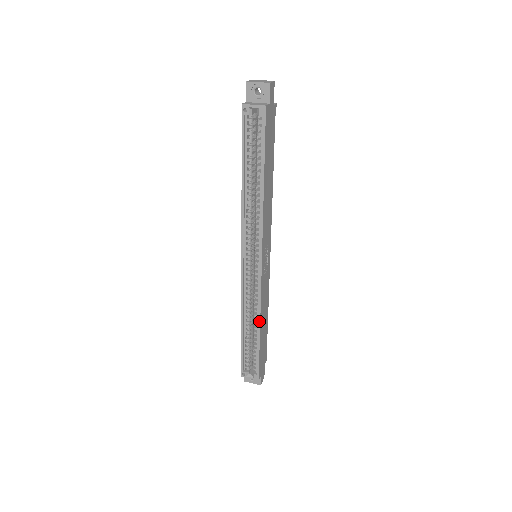
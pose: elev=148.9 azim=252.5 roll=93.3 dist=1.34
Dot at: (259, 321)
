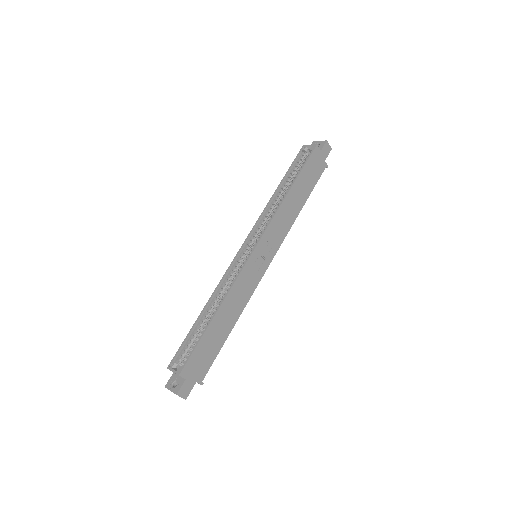
Dot at: (222, 301)
